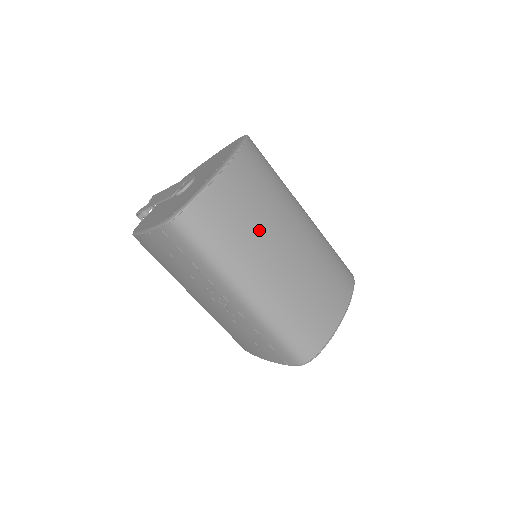
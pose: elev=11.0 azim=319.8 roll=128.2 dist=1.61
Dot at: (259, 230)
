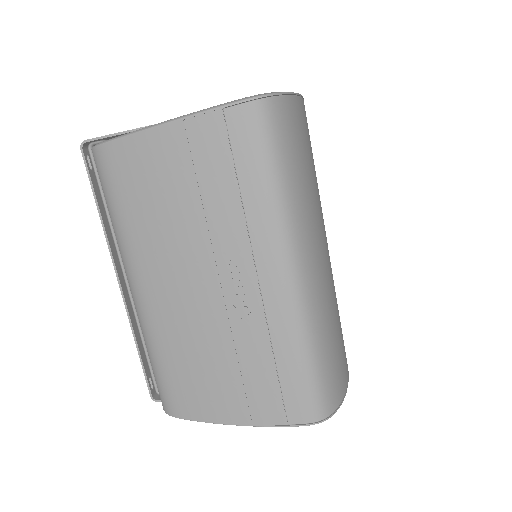
Dot at: (317, 194)
